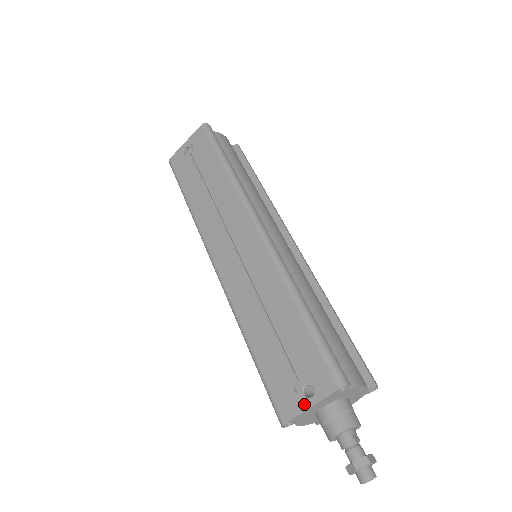
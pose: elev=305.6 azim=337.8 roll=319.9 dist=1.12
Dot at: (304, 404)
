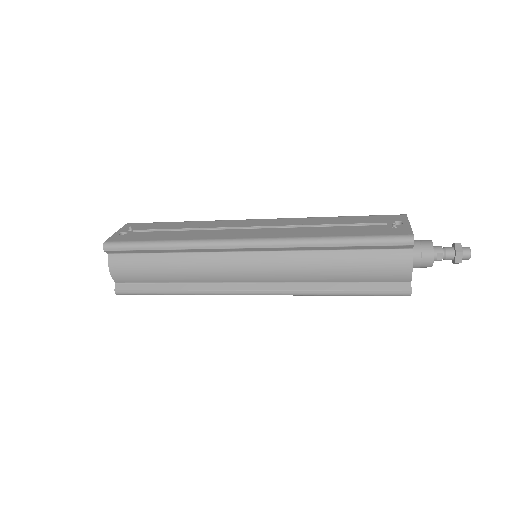
Dot at: (406, 225)
